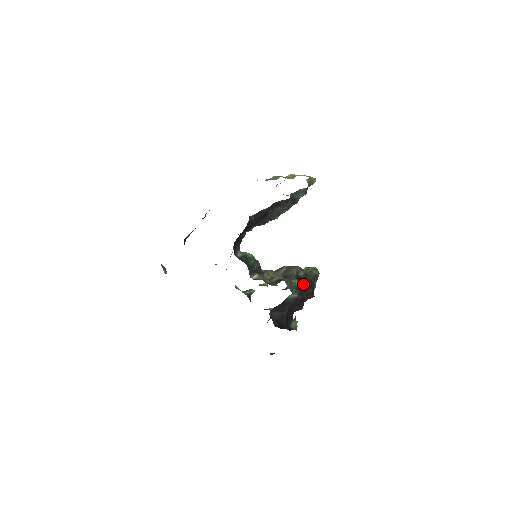
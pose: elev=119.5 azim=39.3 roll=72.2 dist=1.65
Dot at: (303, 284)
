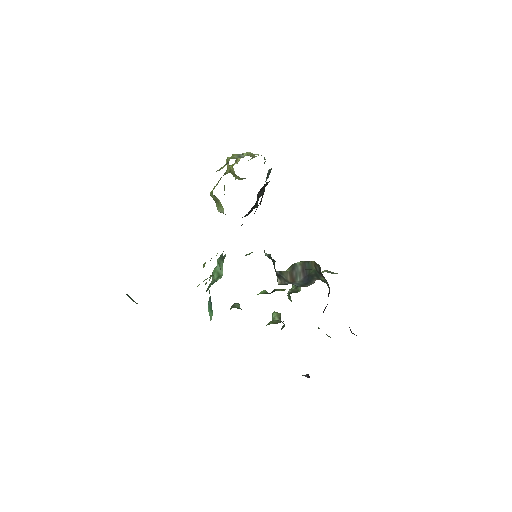
Dot at: occluded
